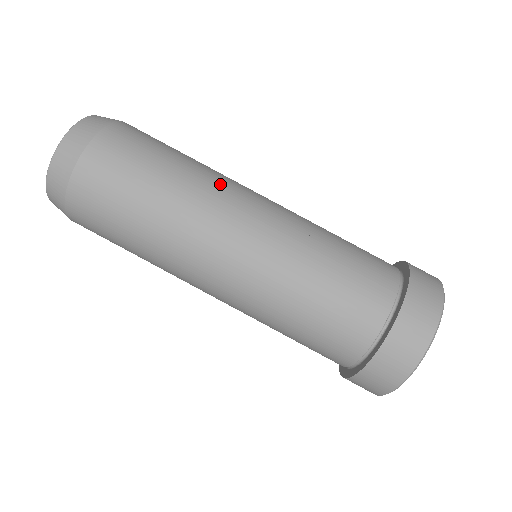
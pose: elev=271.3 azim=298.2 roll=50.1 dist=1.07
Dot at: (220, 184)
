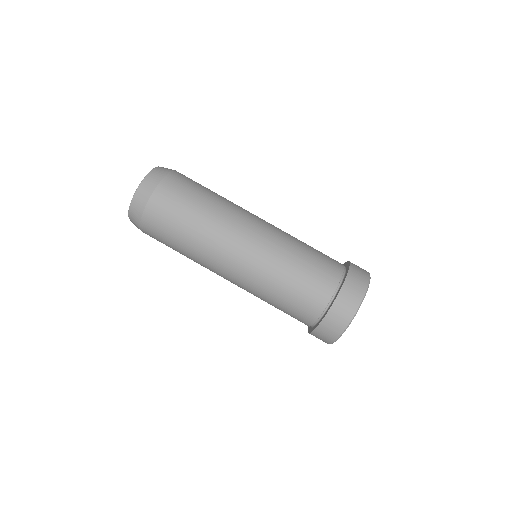
Dot at: (233, 213)
